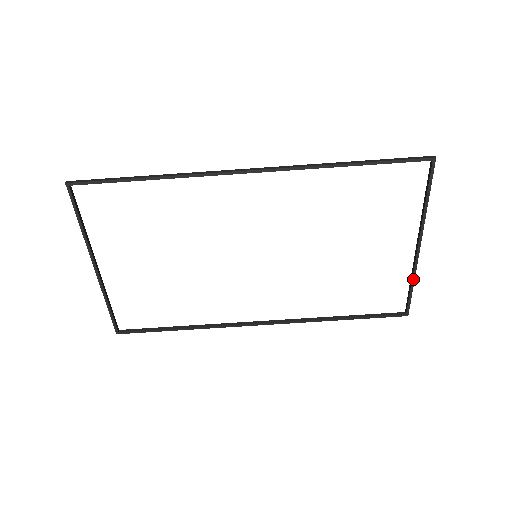
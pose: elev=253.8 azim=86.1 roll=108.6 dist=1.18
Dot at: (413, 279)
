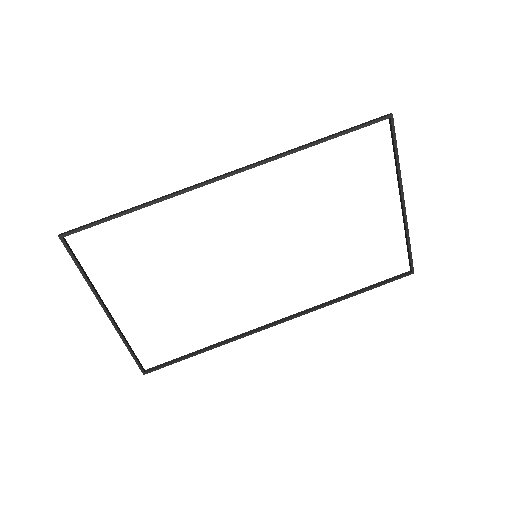
Dot at: (408, 236)
